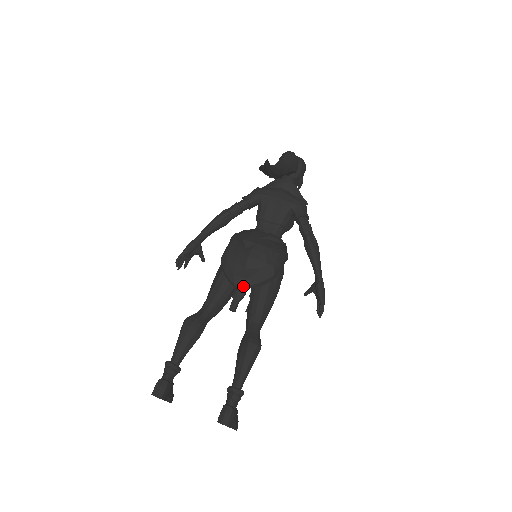
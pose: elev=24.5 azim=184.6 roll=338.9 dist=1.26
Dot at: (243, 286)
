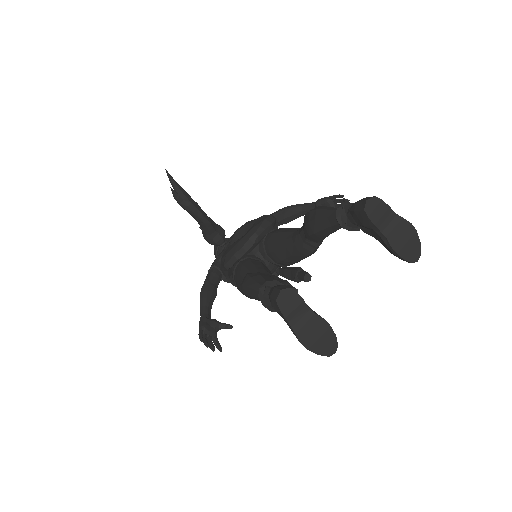
Dot at: (255, 231)
